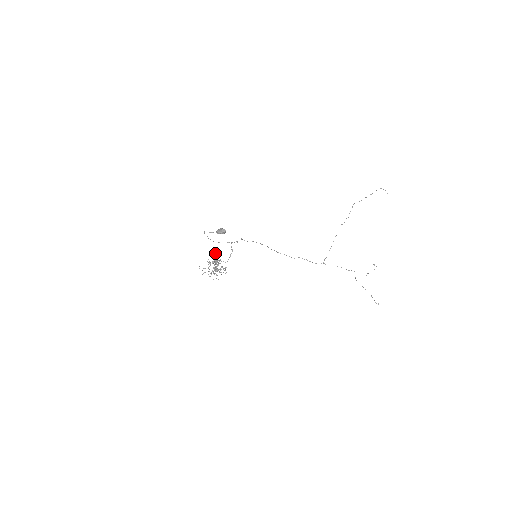
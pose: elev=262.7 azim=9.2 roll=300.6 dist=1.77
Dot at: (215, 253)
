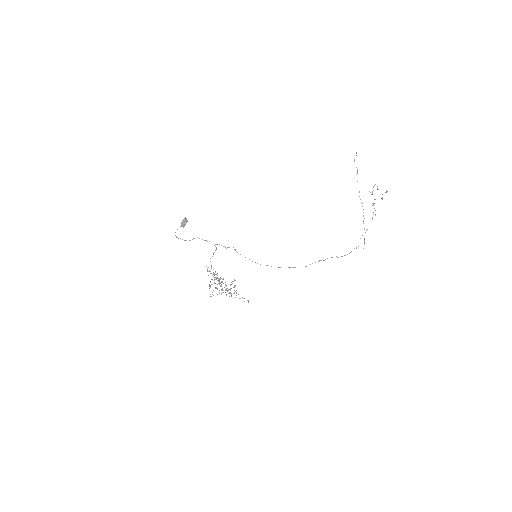
Dot at: (222, 279)
